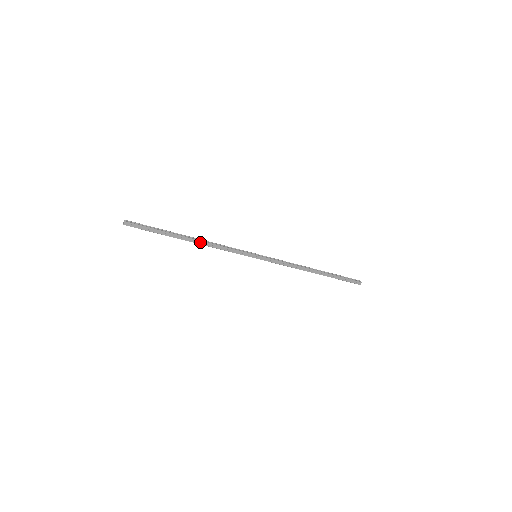
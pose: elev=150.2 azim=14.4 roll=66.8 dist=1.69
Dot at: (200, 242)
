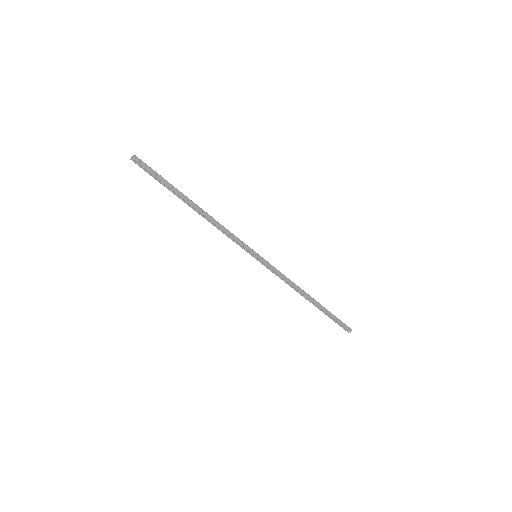
Dot at: (205, 214)
